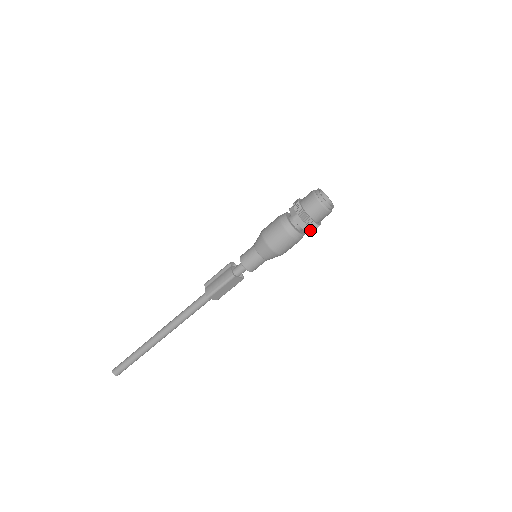
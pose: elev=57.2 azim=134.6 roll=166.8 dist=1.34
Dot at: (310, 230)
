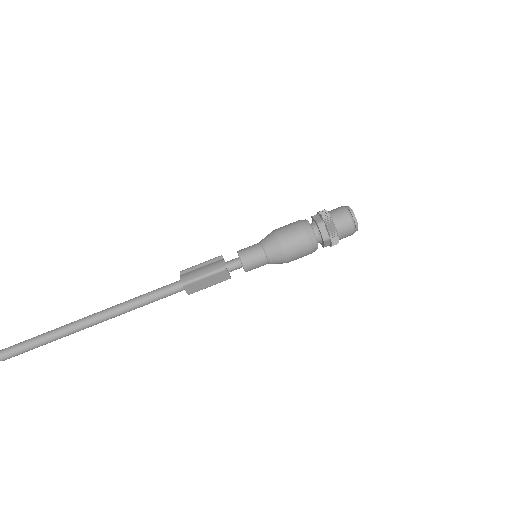
Dot at: (325, 246)
